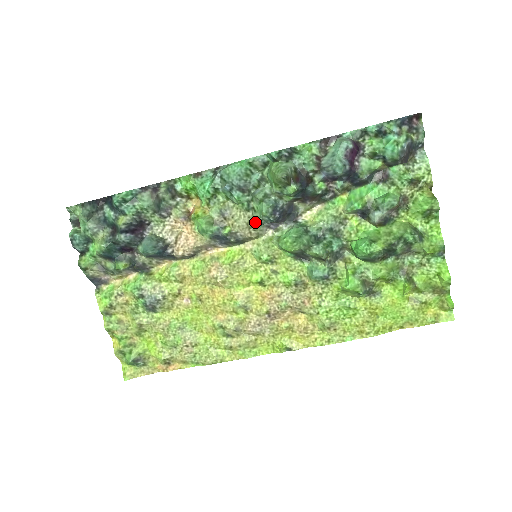
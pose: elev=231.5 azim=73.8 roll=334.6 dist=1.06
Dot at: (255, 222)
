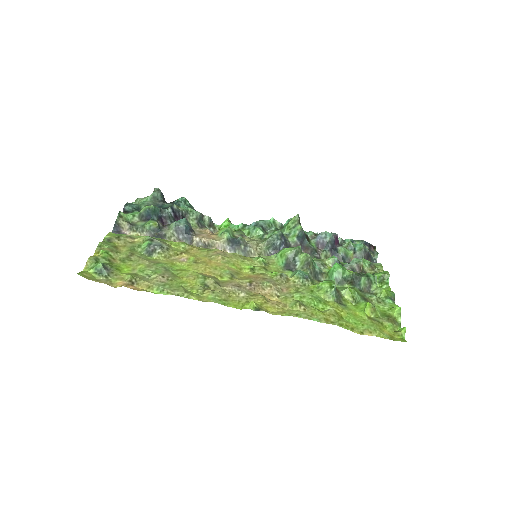
Dot at: (265, 241)
